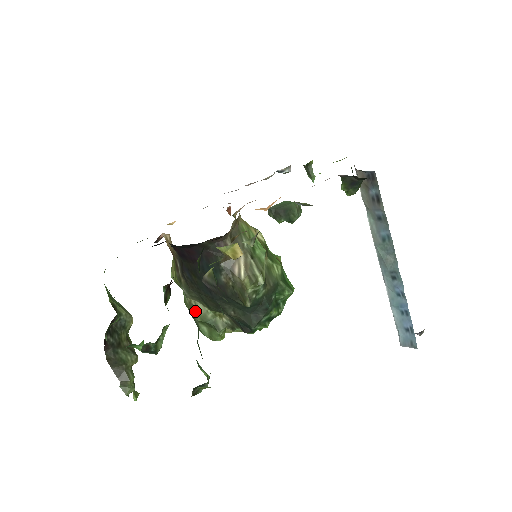
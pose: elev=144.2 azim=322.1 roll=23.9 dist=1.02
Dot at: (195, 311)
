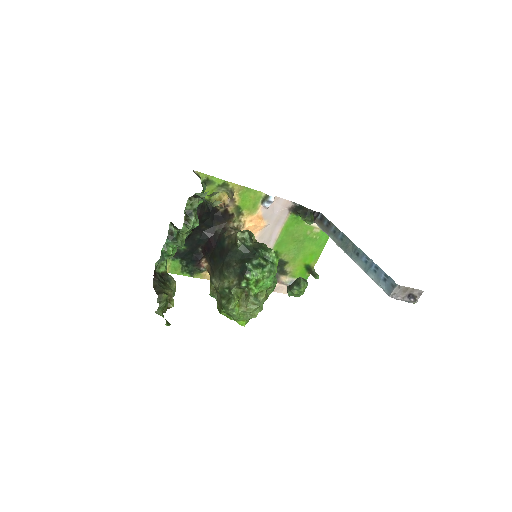
Dot at: (218, 288)
